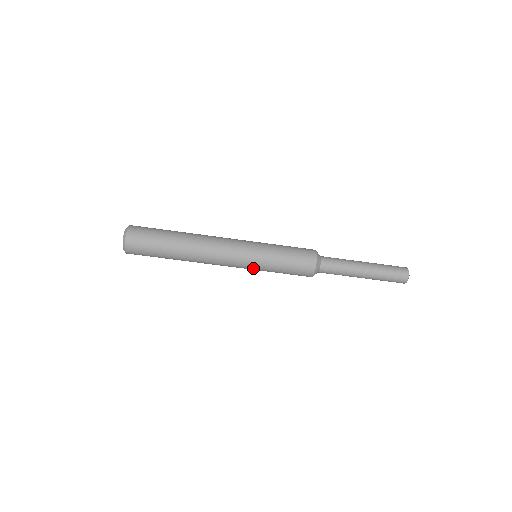
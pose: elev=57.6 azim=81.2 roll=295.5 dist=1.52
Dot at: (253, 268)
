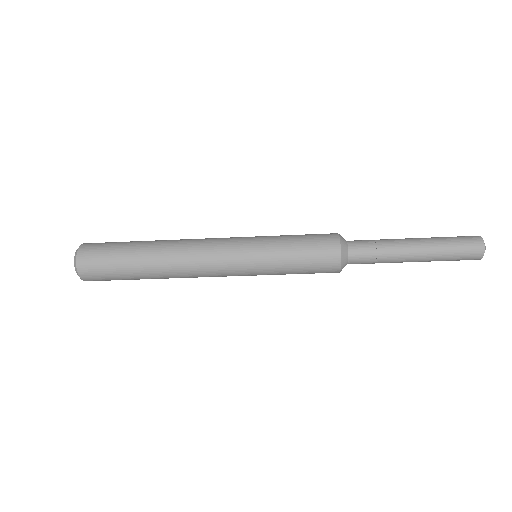
Dot at: occluded
